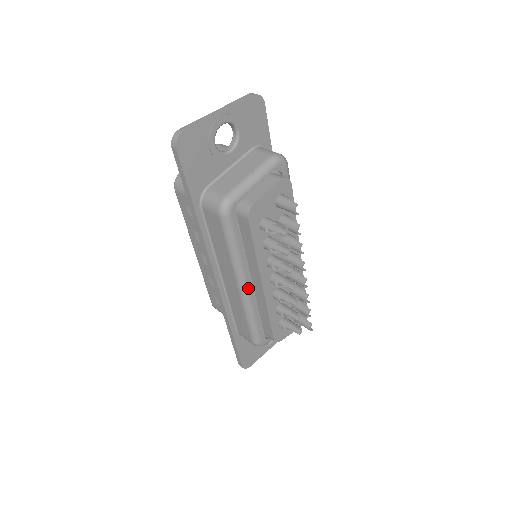
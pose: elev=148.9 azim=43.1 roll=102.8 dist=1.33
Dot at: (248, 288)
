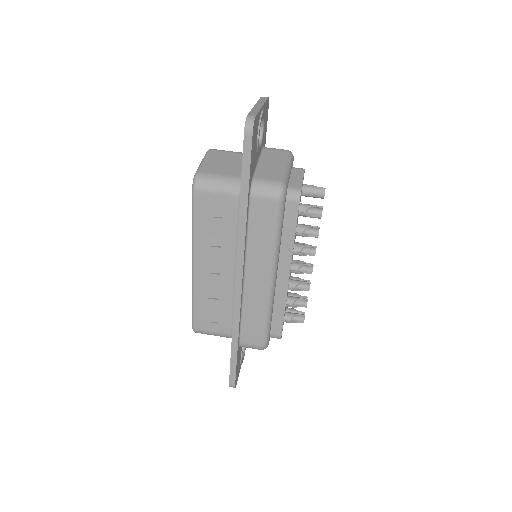
Dot at: (275, 280)
